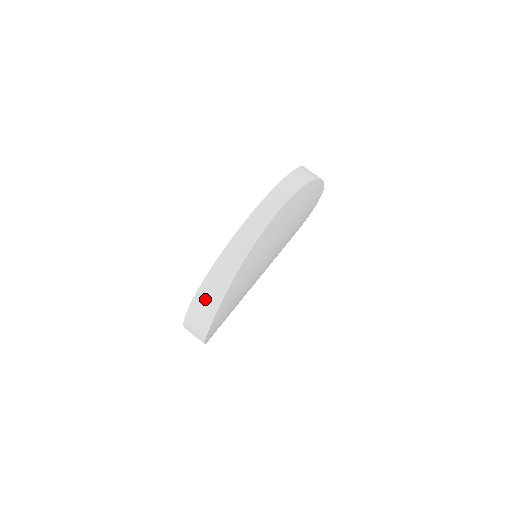
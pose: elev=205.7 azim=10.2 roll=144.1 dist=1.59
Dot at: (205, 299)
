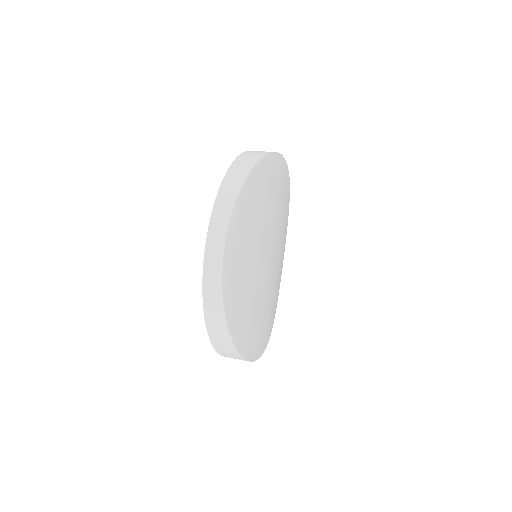
Dot at: (224, 351)
